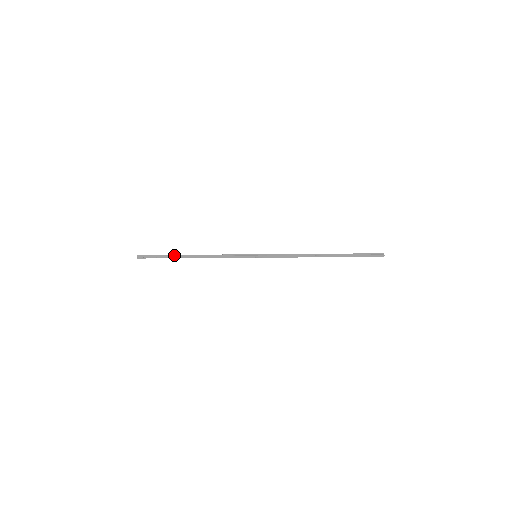
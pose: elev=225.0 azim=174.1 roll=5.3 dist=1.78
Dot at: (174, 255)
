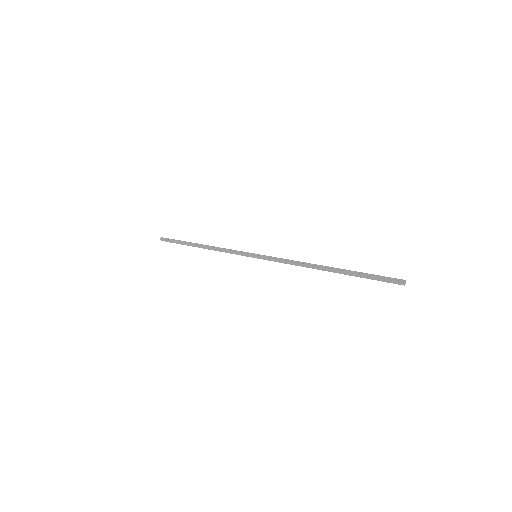
Dot at: (187, 242)
